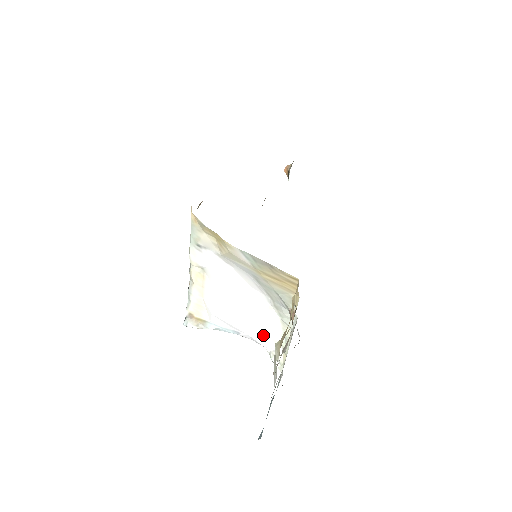
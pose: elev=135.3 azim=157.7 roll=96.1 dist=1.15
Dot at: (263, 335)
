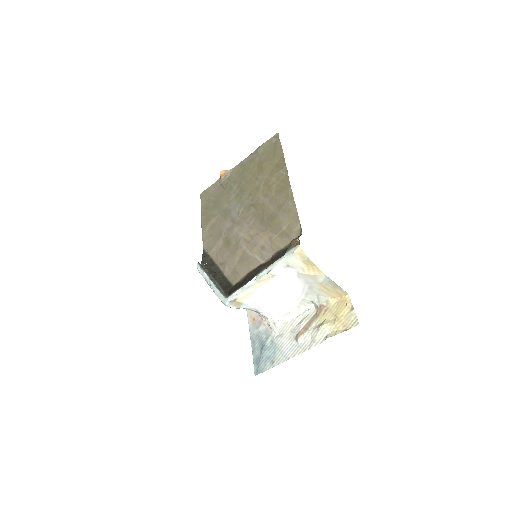
Dot at: (276, 312)
